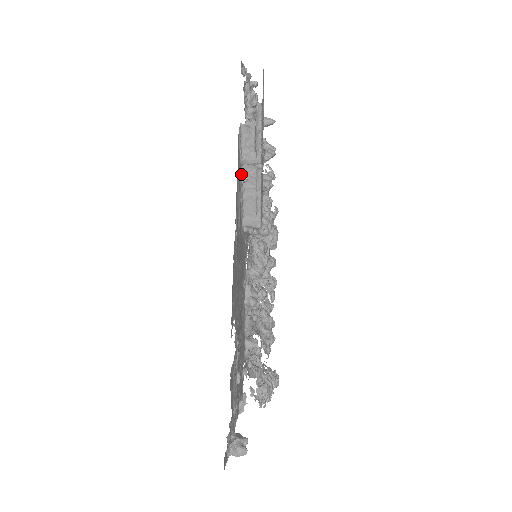
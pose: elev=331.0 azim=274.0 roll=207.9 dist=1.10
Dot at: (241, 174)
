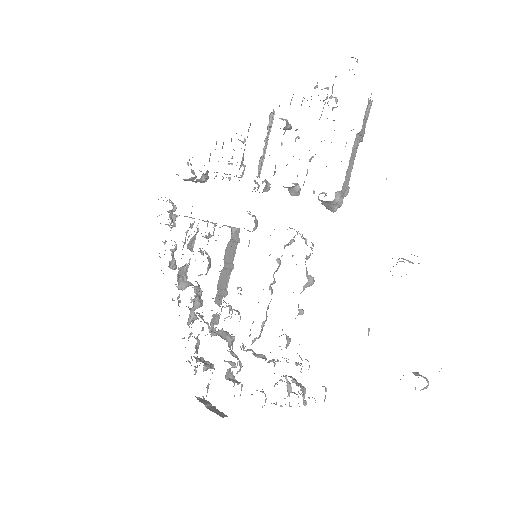
Dot at: (357, 141)
